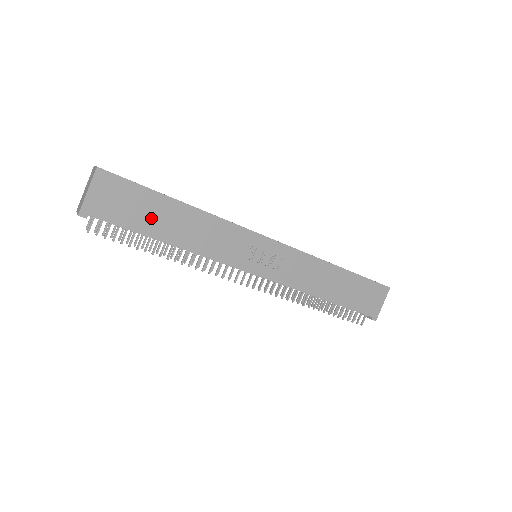
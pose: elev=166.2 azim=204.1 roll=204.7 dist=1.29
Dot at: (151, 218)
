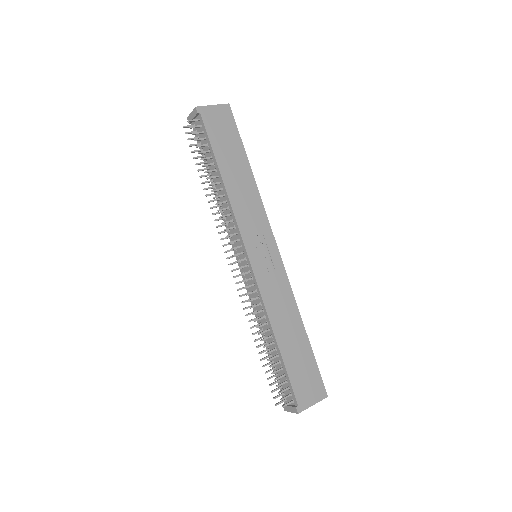
Dot at: (227, 153)
